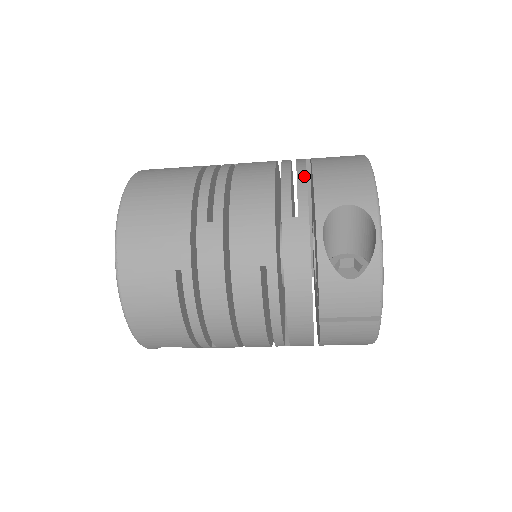
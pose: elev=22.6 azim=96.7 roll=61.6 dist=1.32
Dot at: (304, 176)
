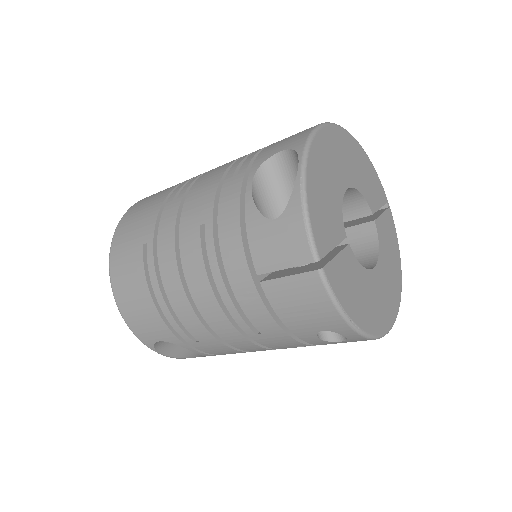
Dot at: (262, 148)
